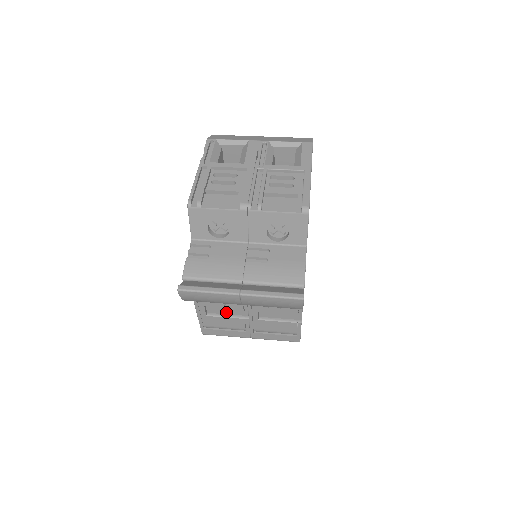
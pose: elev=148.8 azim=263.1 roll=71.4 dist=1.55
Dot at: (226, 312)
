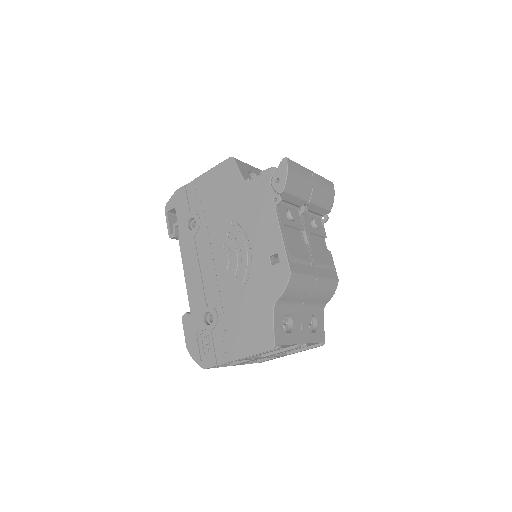
Dot at: (294, 240)
